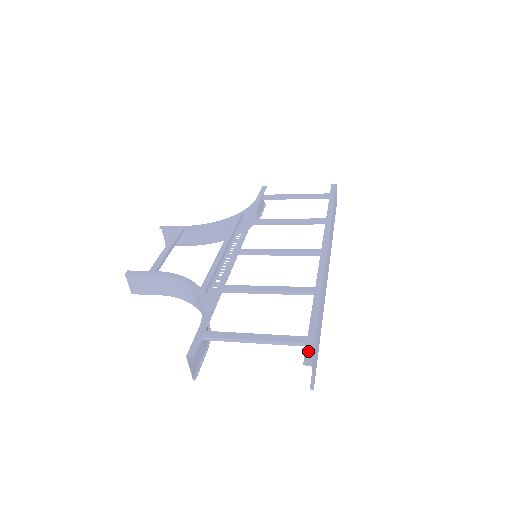
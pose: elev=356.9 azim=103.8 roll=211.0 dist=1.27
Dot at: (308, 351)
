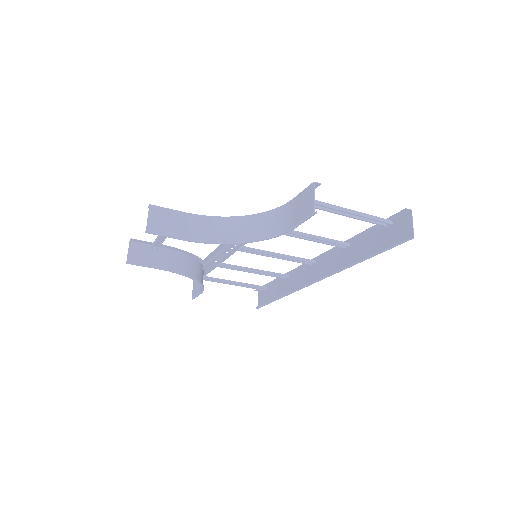
Dot at: (397, 214)
